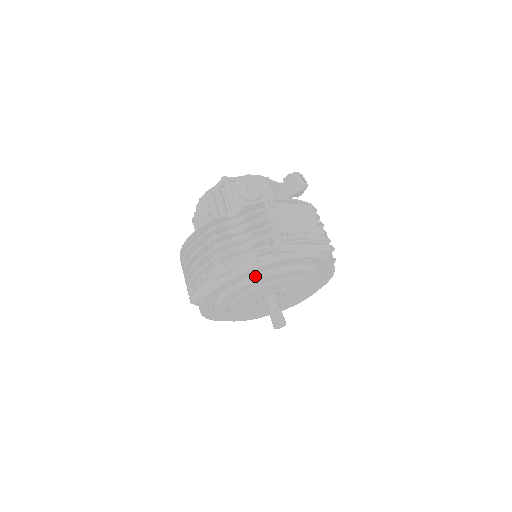
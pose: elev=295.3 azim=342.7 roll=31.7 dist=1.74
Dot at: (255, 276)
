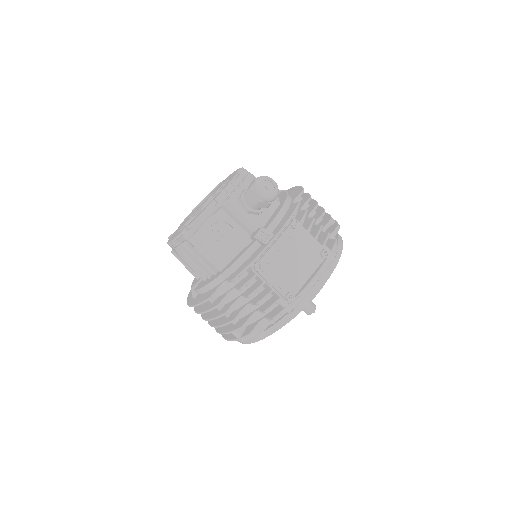
Dot at: occluded
